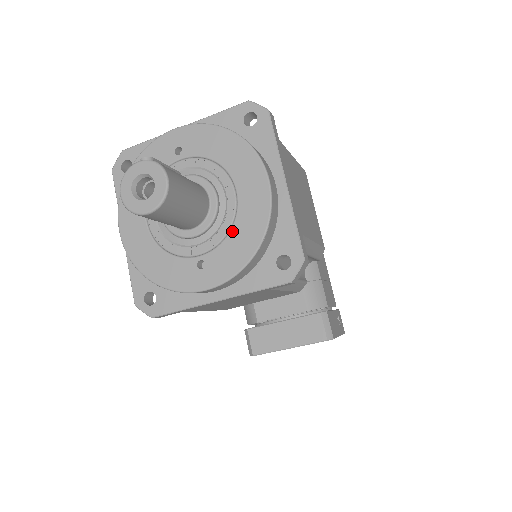
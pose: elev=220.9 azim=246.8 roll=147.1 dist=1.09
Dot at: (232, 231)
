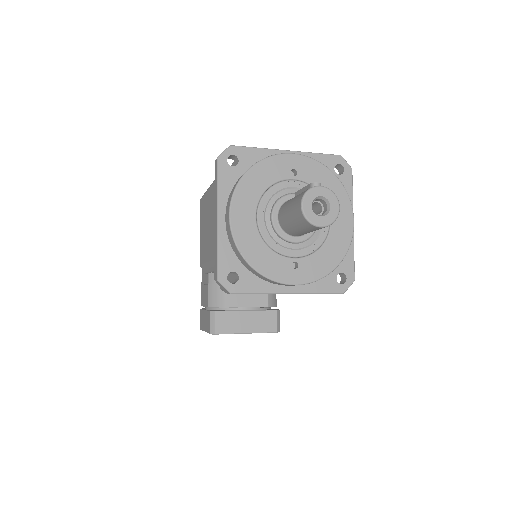
Dot at: (323, 248)
